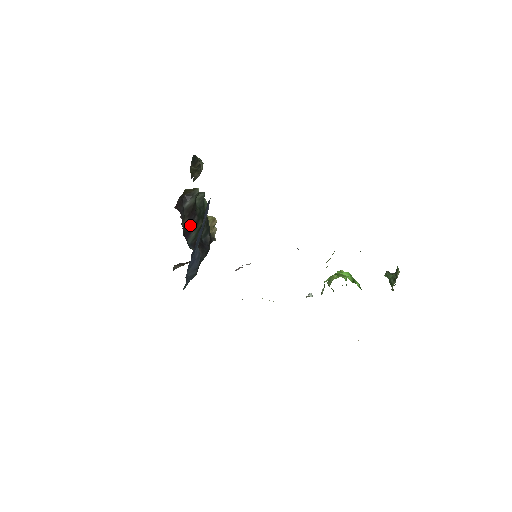
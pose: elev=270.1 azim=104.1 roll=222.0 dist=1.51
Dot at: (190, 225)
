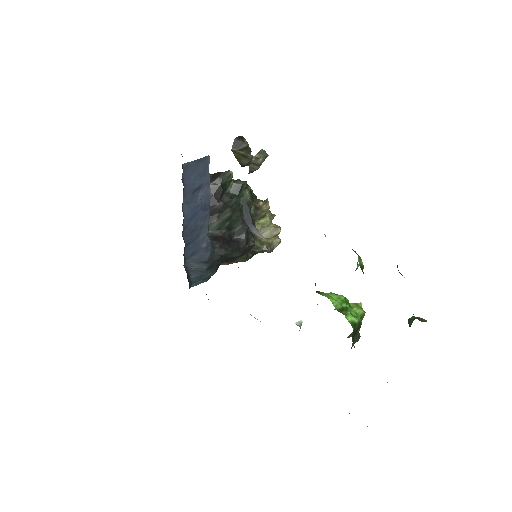
Dot at: (211, 210)
